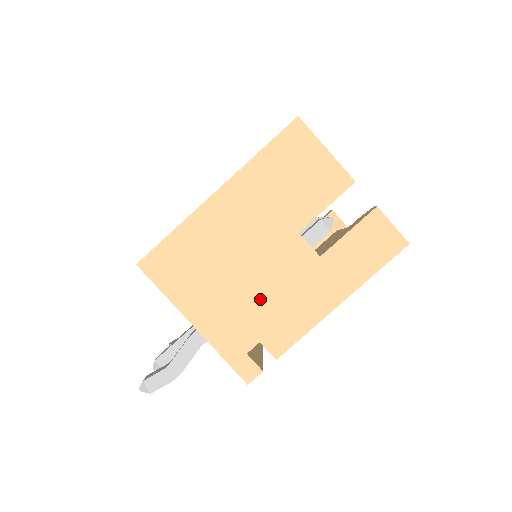
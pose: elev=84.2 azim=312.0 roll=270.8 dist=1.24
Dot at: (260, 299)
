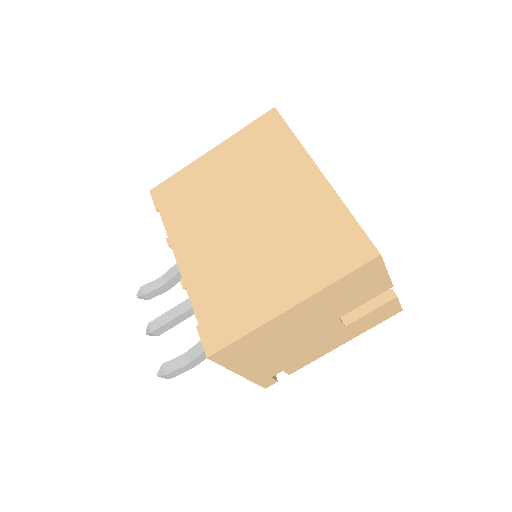
Dot at: (294, 353)
